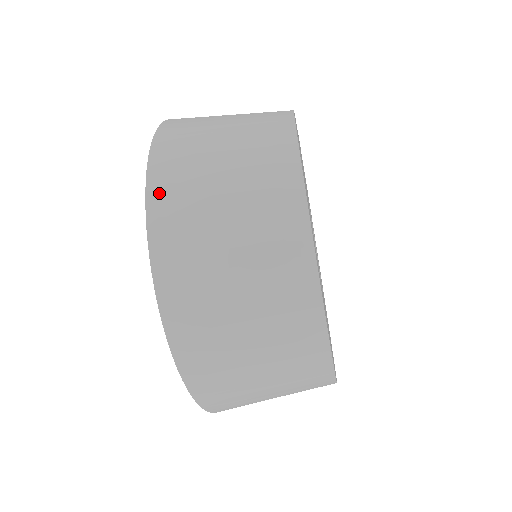
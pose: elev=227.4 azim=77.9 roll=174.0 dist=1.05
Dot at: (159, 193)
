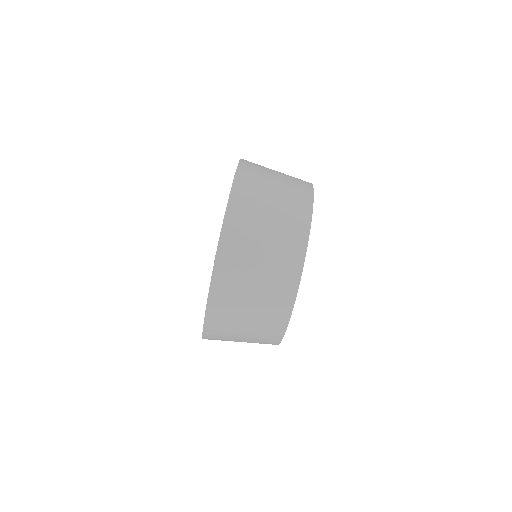
Dot at: (247, 161)
